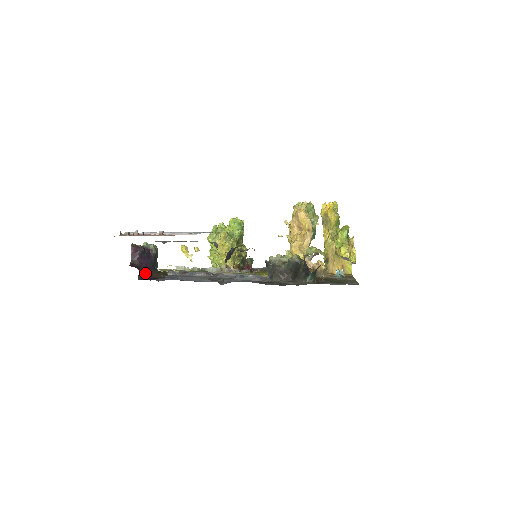
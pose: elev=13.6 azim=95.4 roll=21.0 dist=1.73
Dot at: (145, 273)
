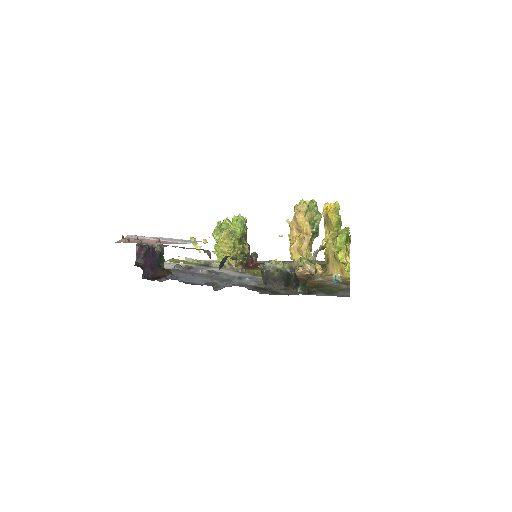
Dot at: (150, 271)
